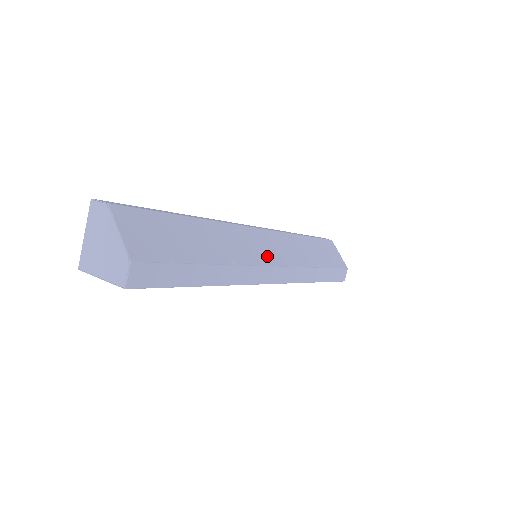
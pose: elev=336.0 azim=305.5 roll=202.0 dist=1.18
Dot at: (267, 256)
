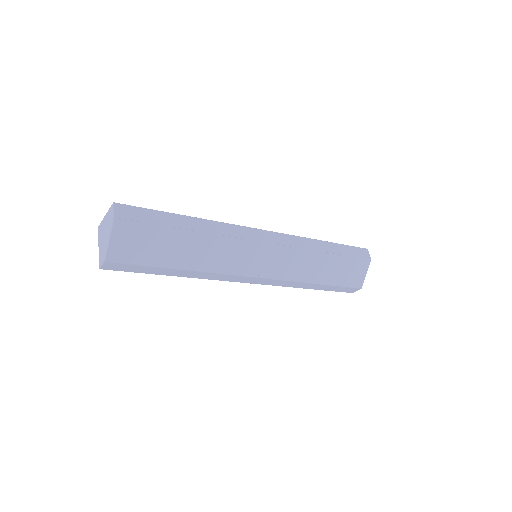
Dot at: (253, 268)
